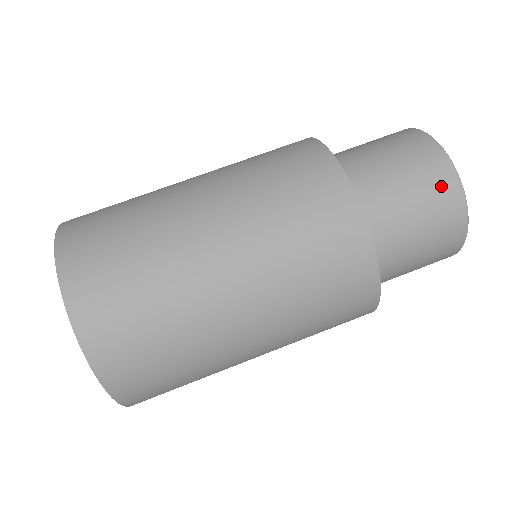
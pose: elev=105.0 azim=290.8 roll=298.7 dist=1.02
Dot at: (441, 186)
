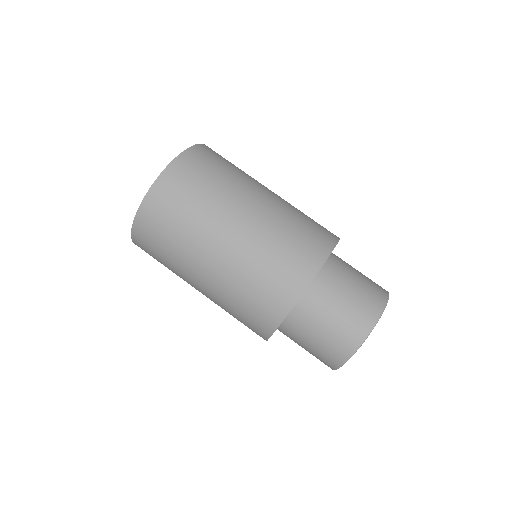
Dot at: (376, 294)
